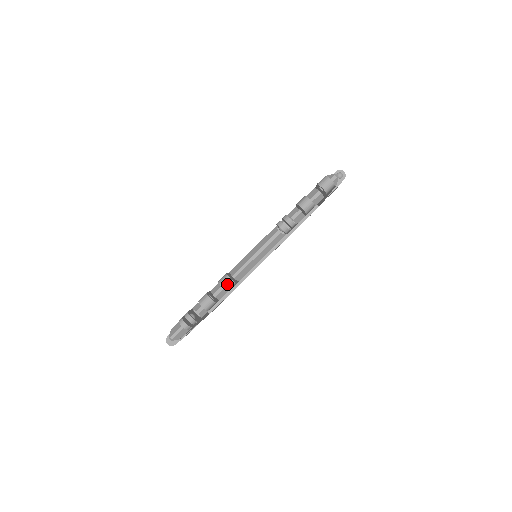
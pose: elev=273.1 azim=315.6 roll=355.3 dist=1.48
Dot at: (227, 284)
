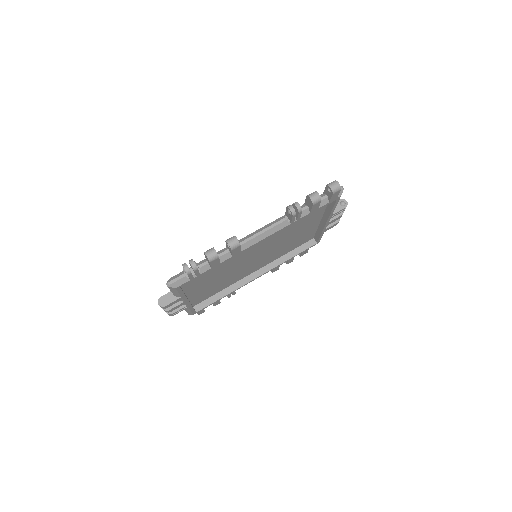
Dot at: (233, 243)
